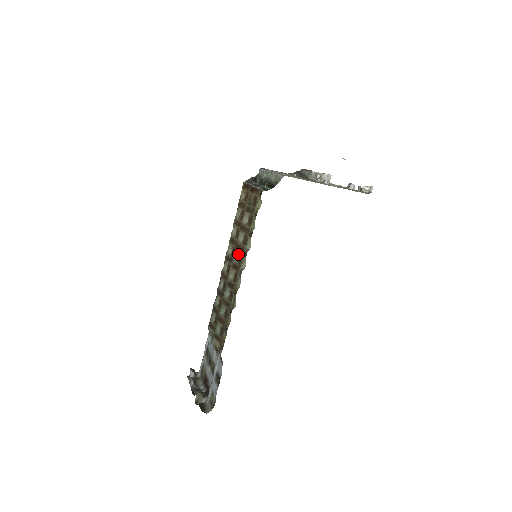
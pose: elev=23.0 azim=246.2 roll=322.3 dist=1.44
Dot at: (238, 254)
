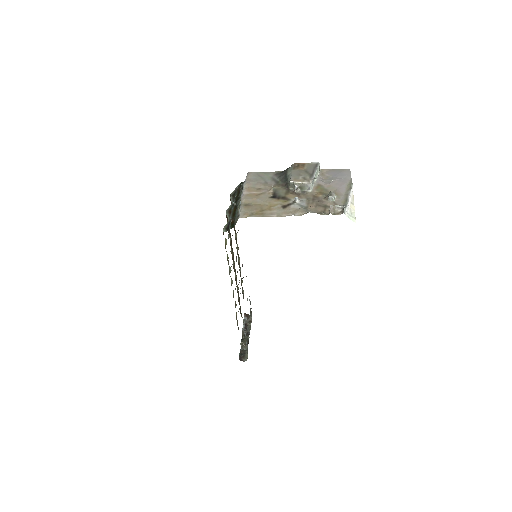
Dot at: (234, 262)
